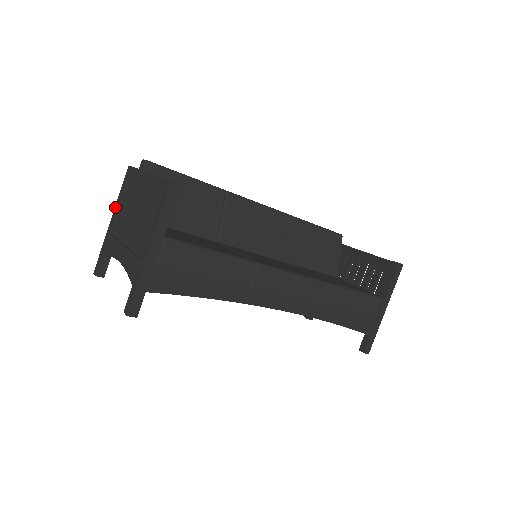
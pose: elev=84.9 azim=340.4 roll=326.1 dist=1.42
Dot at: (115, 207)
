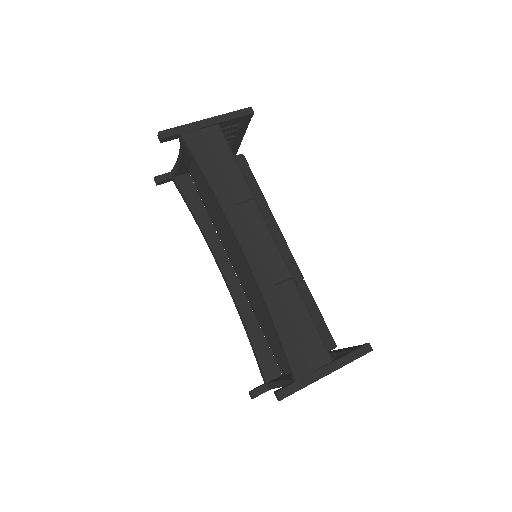
Dot at: occluded
